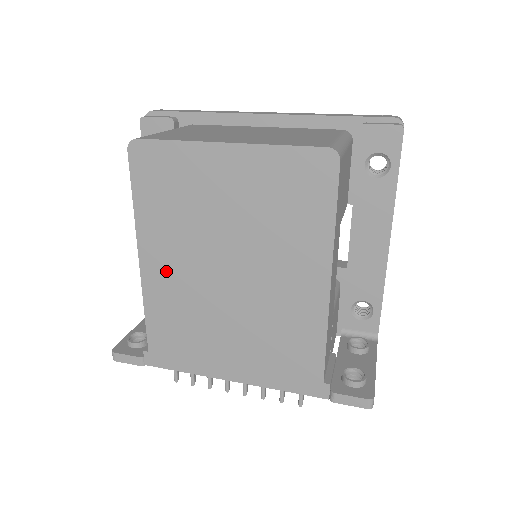
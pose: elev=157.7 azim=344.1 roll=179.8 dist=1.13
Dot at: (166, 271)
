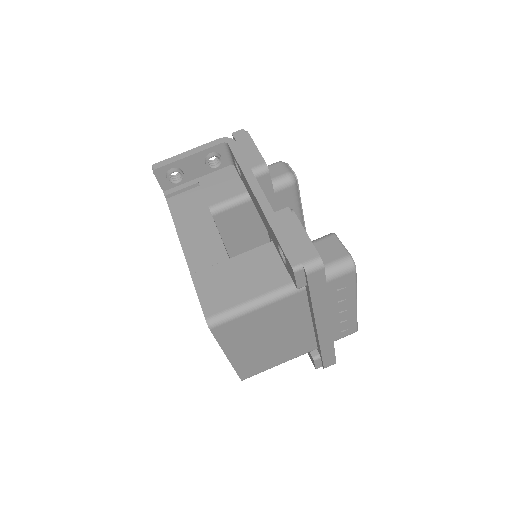
Dot at: occluded
